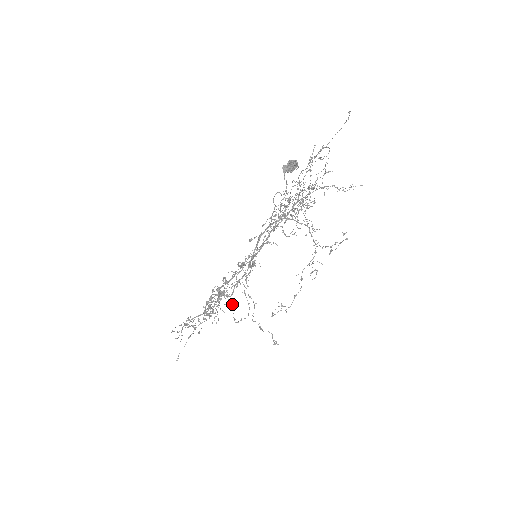
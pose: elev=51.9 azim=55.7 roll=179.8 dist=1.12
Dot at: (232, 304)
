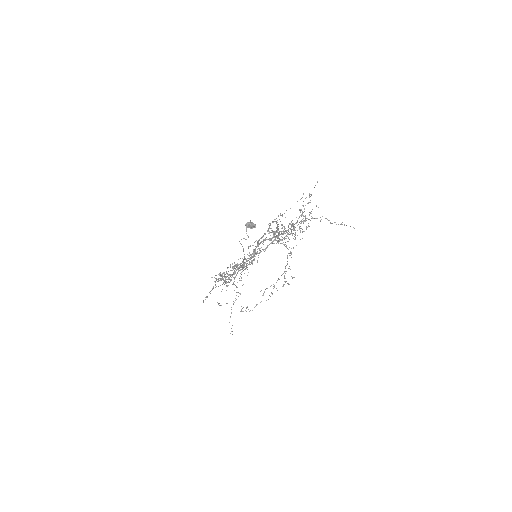
Dot at: (234, 284)
